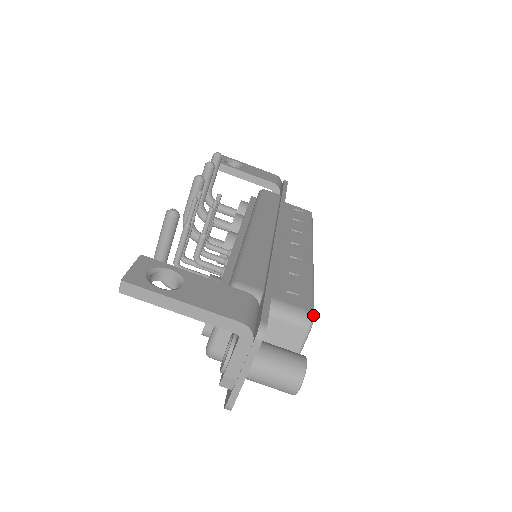
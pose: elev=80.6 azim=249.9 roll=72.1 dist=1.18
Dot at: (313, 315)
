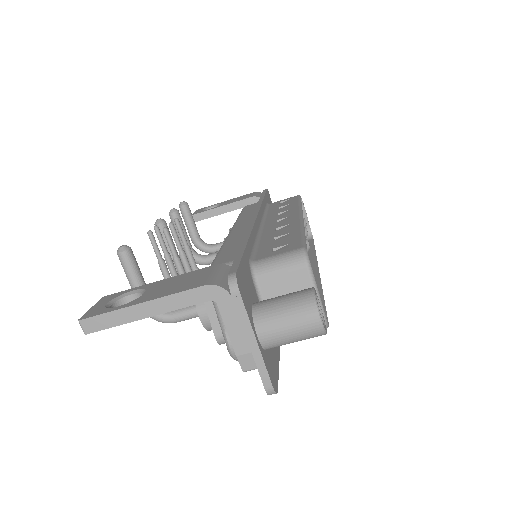
Dot at: (304, 249)
